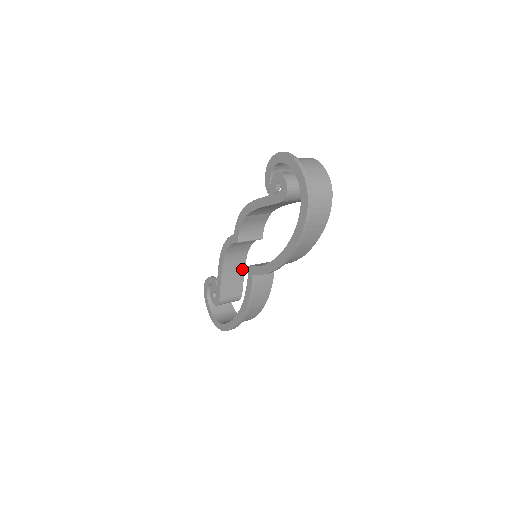
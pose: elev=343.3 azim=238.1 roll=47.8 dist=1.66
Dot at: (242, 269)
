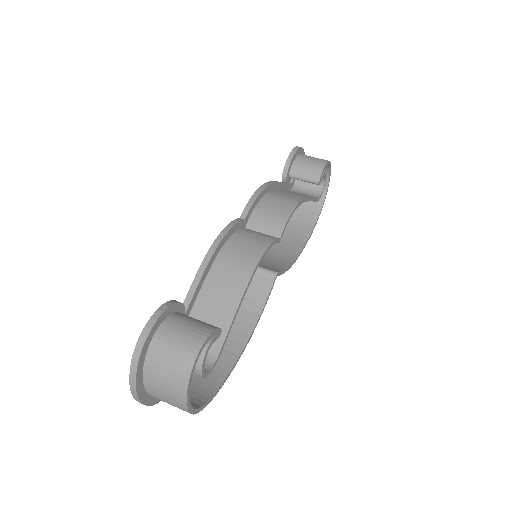
Dot at: occluded
